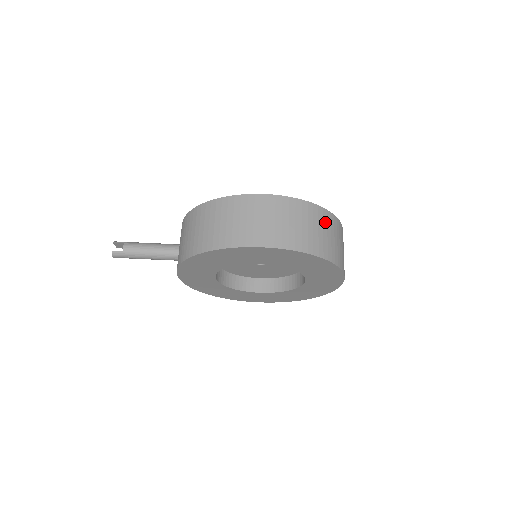
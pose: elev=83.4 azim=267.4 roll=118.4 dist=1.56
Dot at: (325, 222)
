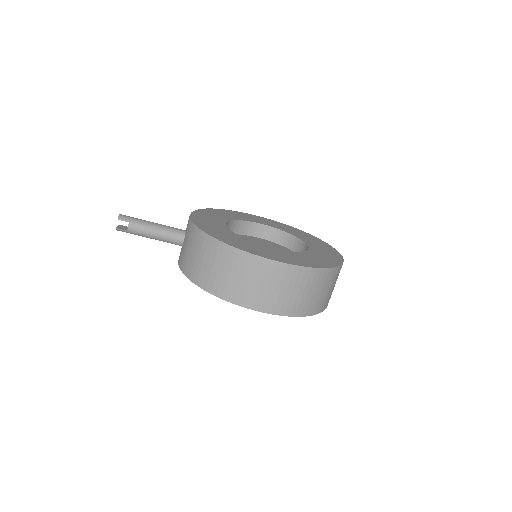
Dot at: (327, 281)
